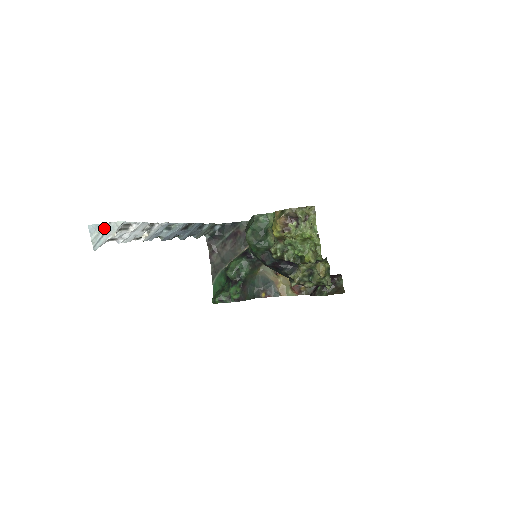
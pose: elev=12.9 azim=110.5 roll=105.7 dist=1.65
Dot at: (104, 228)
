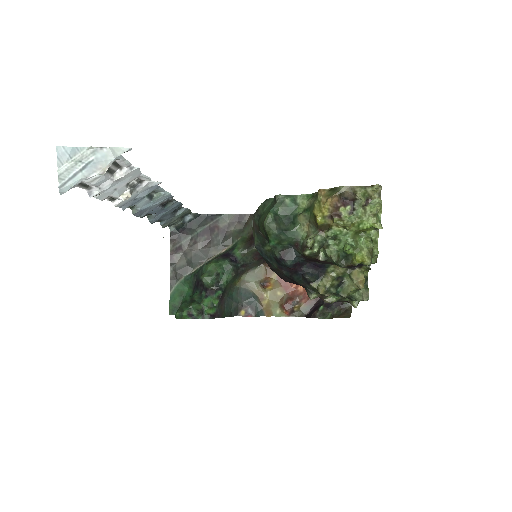
Dot at: (88, 156)
